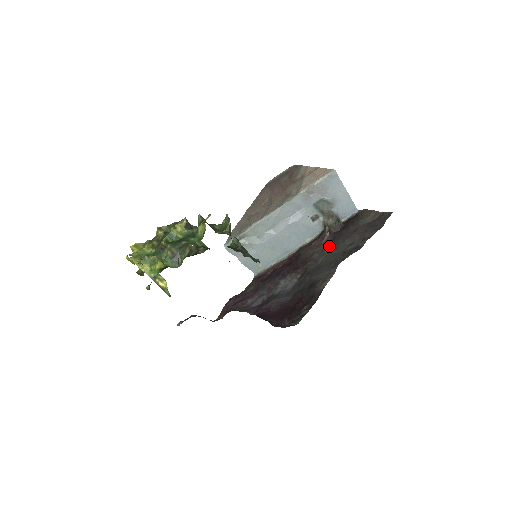
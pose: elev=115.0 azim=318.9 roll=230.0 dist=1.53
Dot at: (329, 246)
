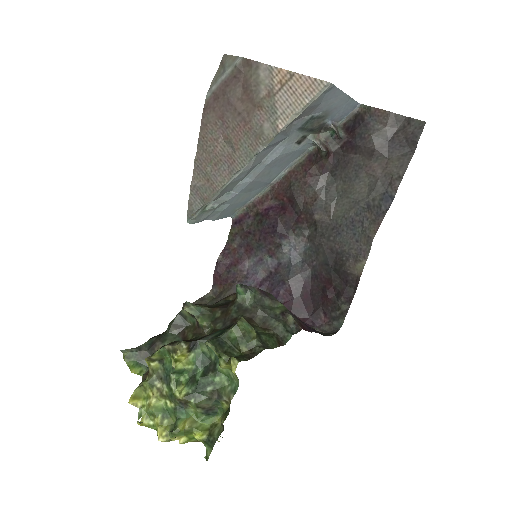
Dot at: (334, 178)
